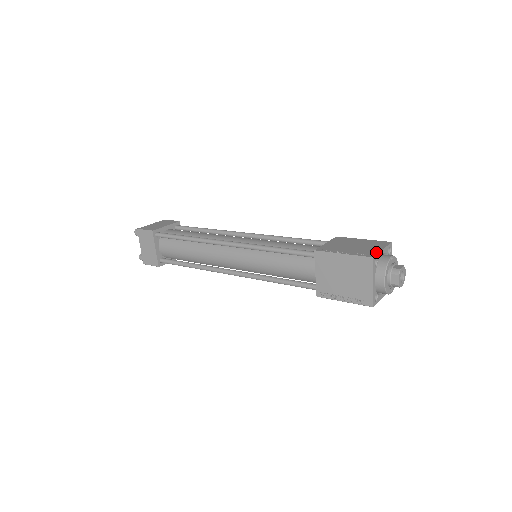
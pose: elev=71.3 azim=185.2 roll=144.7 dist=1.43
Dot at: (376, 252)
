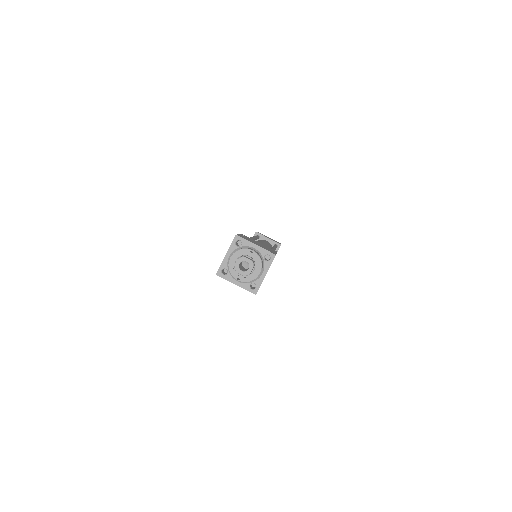
Dot at: (248, 240)
